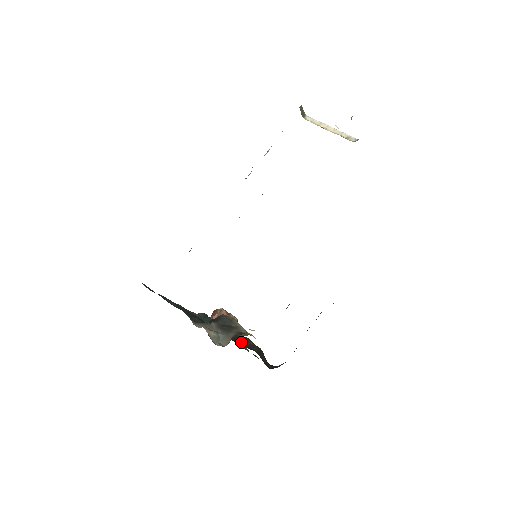
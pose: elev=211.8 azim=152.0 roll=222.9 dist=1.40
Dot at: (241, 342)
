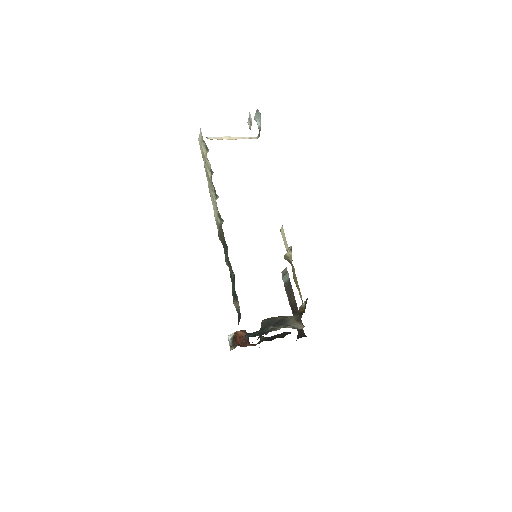
Dot at: (277, 337)
